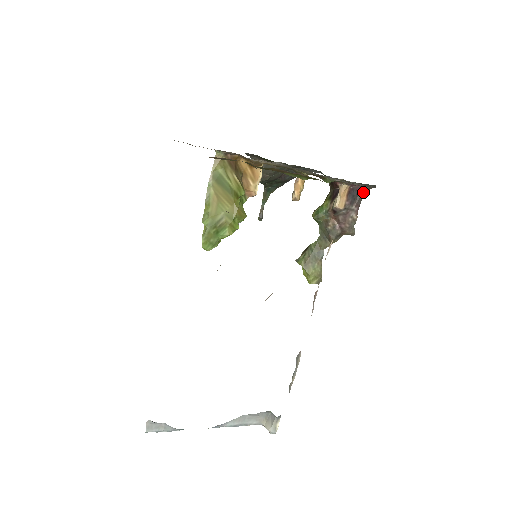
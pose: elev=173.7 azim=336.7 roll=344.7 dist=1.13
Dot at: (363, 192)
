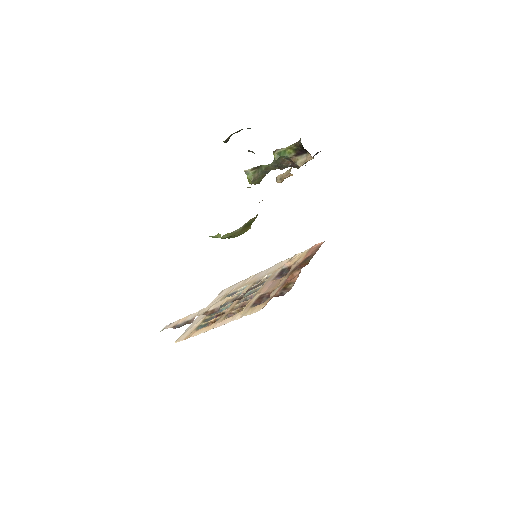
Dot at: occluded
